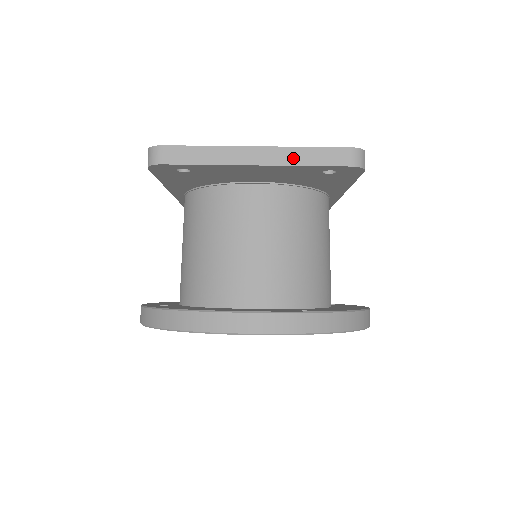
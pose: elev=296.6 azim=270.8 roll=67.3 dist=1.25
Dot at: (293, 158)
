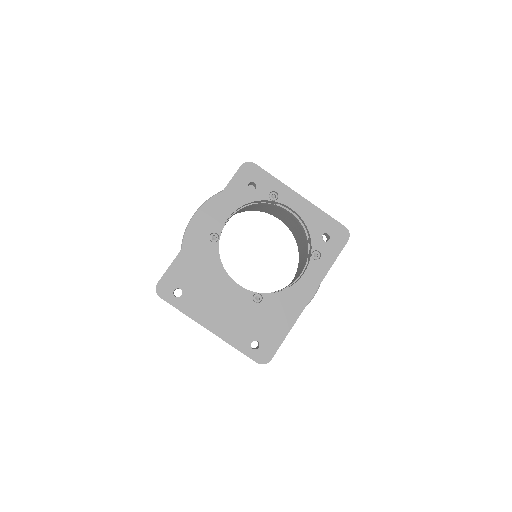
Dot at: occluded
